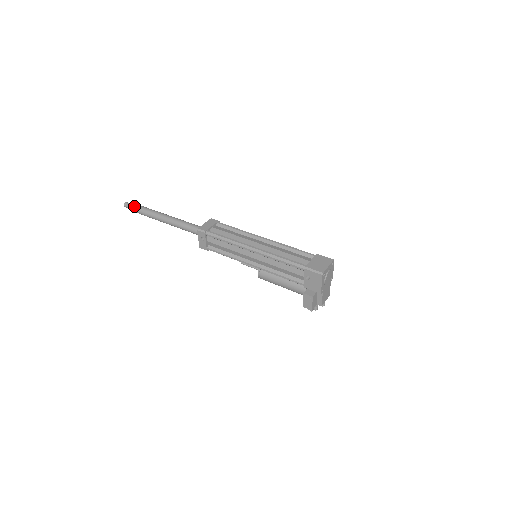
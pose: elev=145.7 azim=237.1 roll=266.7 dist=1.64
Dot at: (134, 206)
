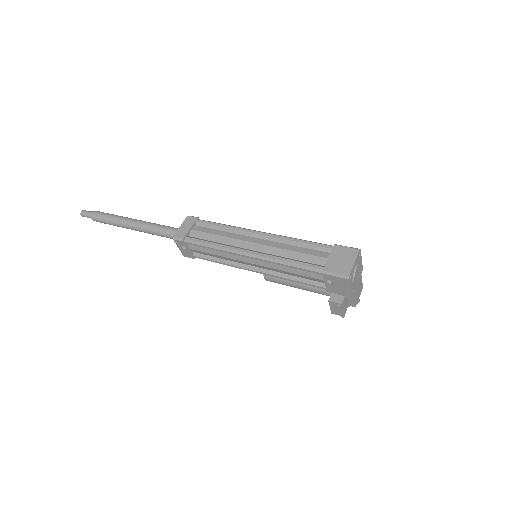
Dot at: (92, 215)
